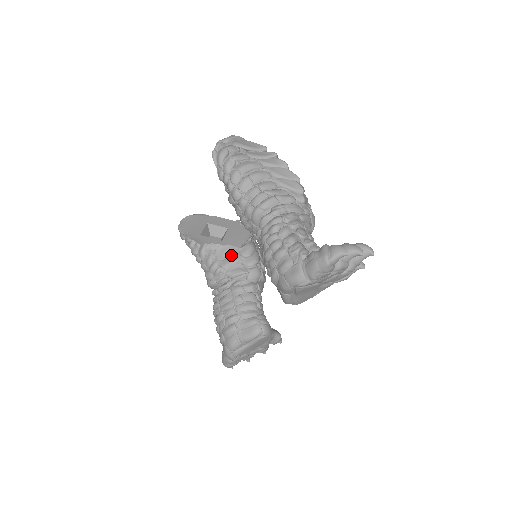
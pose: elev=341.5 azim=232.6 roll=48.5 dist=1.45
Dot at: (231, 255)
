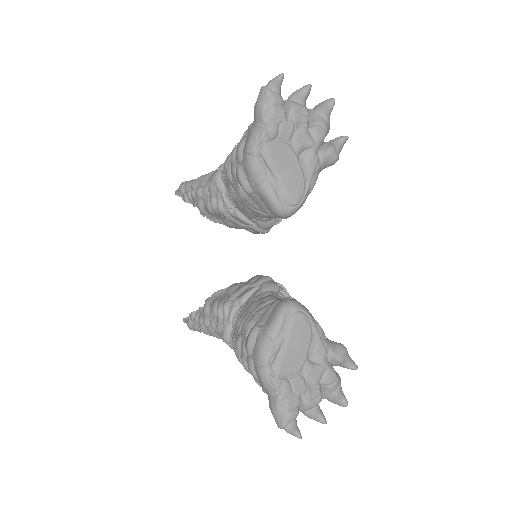
Dot at: (237, 288)
